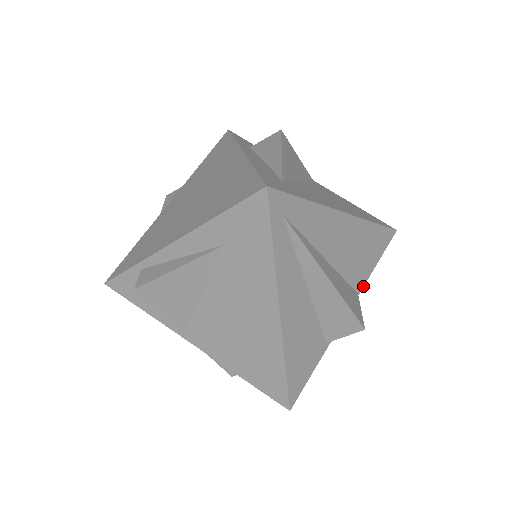
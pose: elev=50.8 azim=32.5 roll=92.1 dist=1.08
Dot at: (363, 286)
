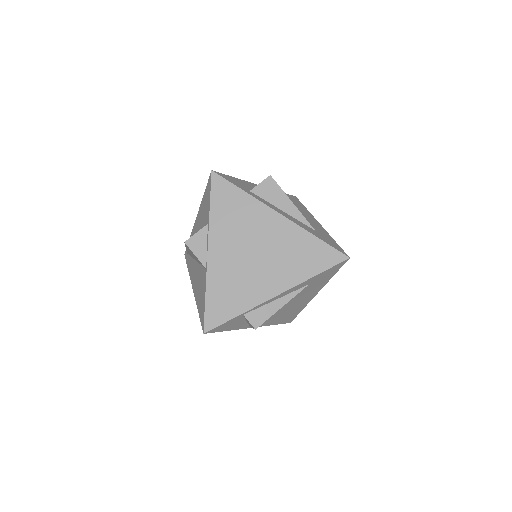
Dot at: occluded
